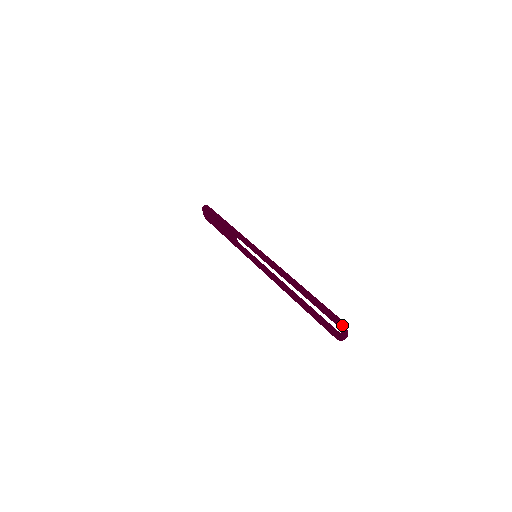
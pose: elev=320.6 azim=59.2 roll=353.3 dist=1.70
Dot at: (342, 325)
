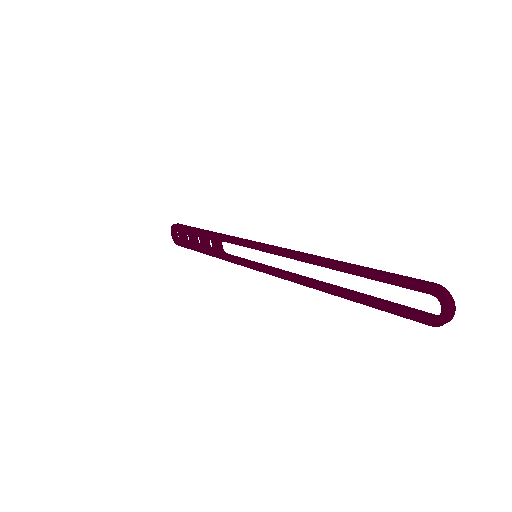
Dot at: (442, 290)
